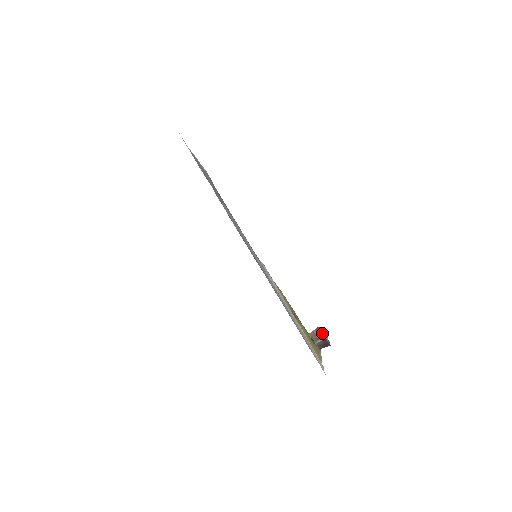
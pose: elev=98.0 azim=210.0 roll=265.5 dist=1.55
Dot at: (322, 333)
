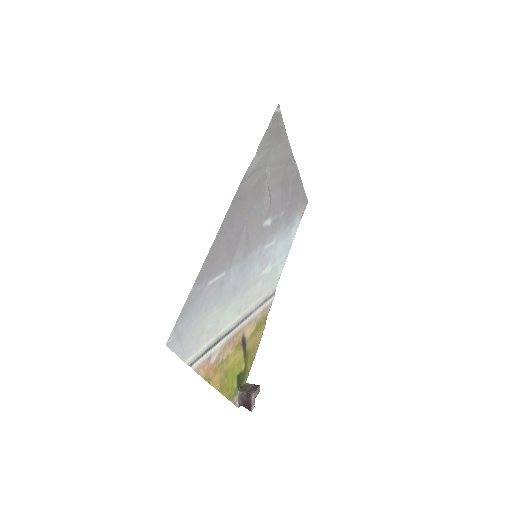
Dot at: (254, 390)
